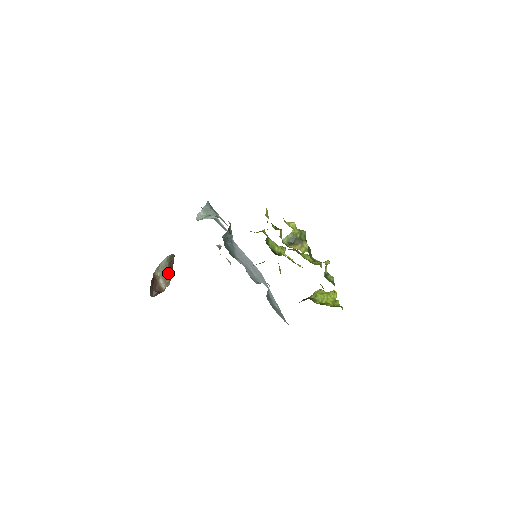
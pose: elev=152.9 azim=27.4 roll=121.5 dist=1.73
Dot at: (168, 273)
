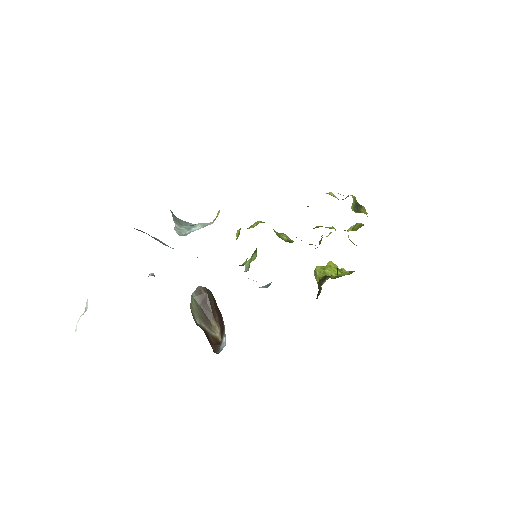
Dot at: (205, 315)
